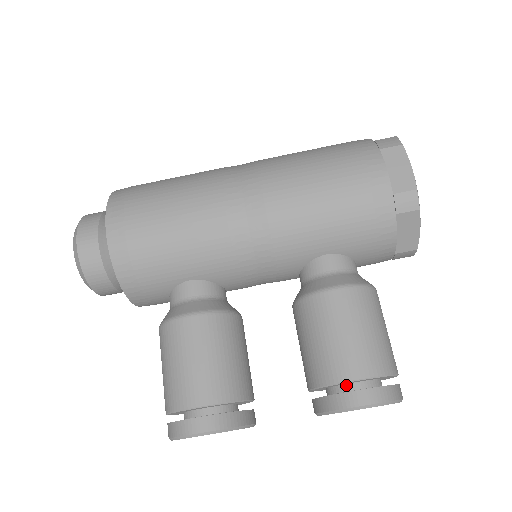
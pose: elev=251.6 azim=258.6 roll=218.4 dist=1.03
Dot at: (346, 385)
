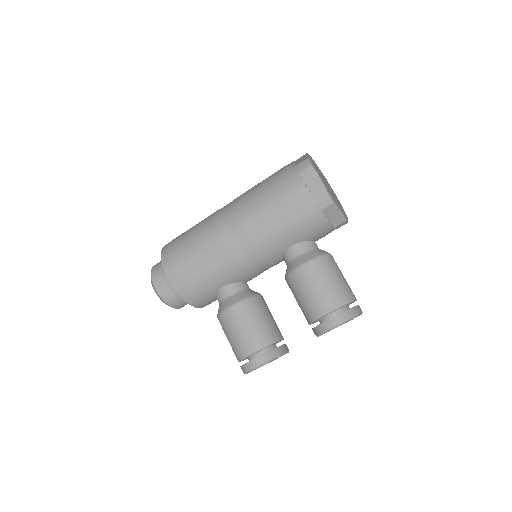
Dot at: (325, 317)
